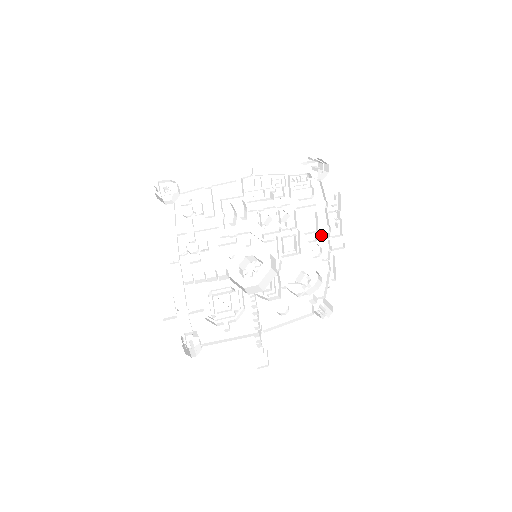
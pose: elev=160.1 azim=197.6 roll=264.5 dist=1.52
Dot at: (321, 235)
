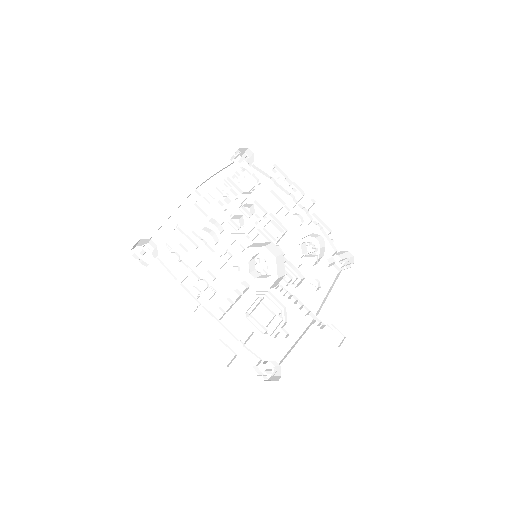
Dot at: (290, 206)
